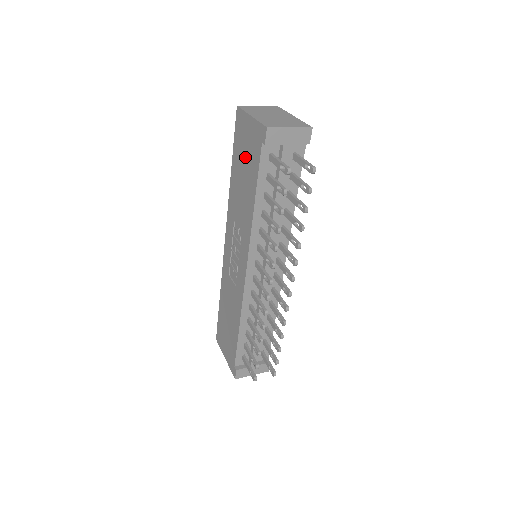
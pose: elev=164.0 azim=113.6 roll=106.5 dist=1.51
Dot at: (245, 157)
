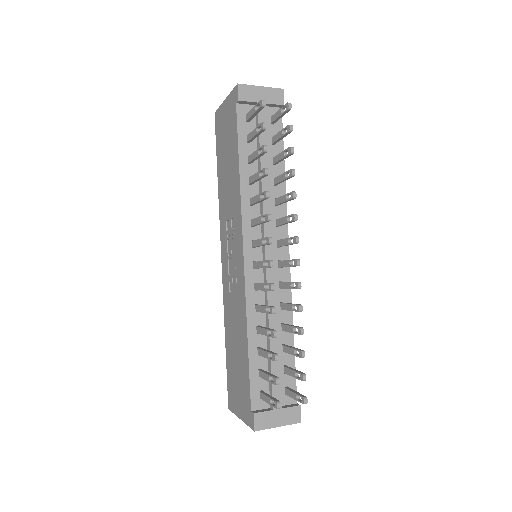
Dot at: (226, 141)
